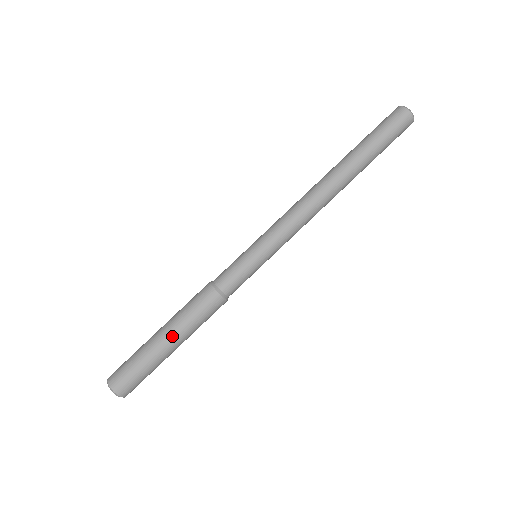
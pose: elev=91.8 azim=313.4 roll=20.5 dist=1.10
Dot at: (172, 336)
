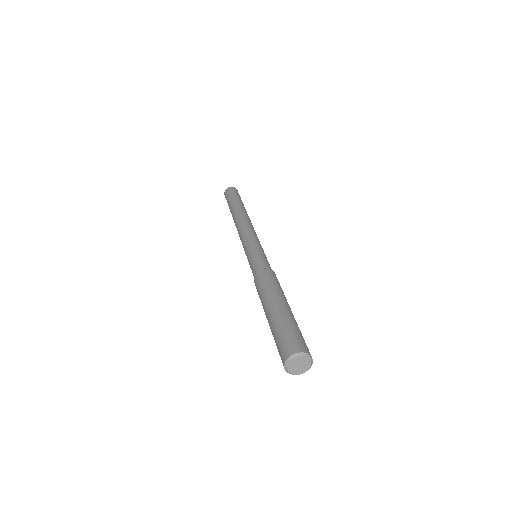
Dot at: (282, 300)
